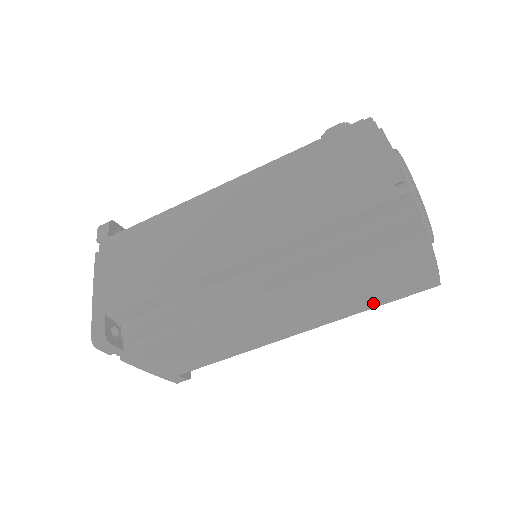
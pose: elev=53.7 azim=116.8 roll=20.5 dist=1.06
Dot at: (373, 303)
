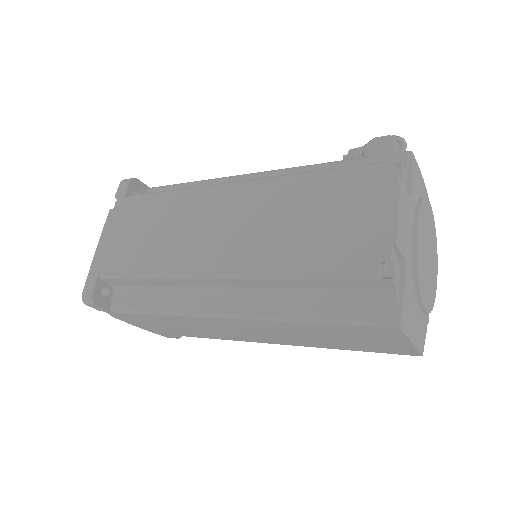
Dot at: (348, 348)
